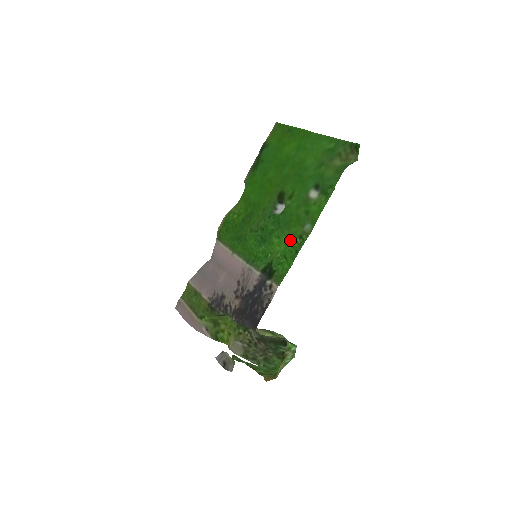
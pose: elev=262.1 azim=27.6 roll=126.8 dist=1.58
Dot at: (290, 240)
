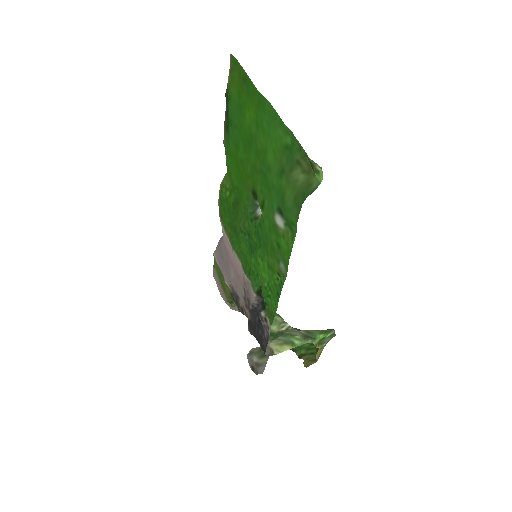
Dot at: (271, 273)
